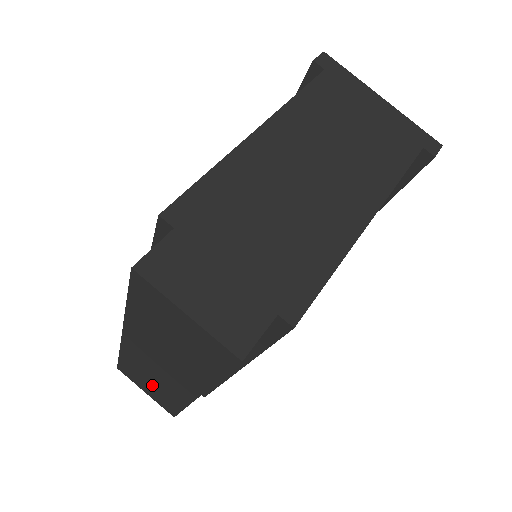
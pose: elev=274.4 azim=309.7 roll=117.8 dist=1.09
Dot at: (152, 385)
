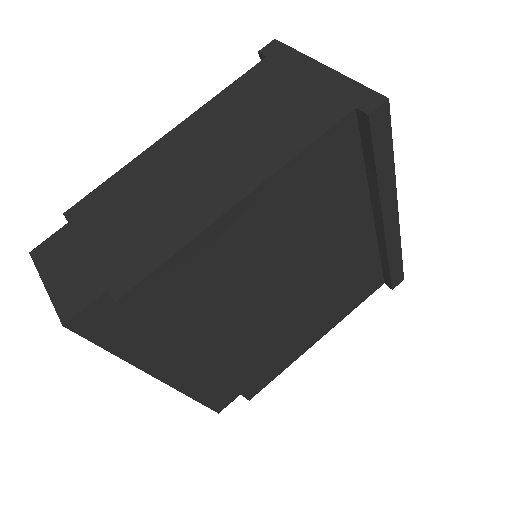
Dot at: occluded
